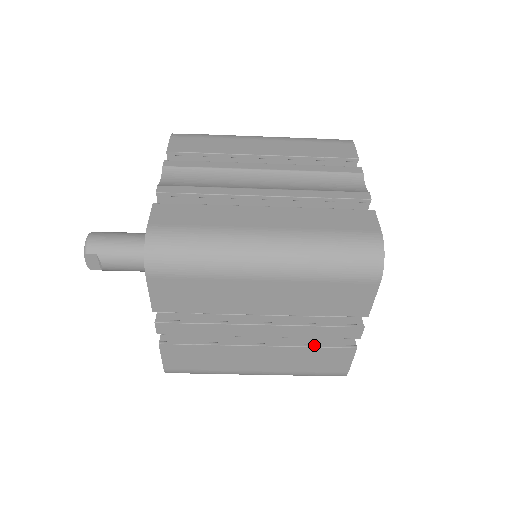
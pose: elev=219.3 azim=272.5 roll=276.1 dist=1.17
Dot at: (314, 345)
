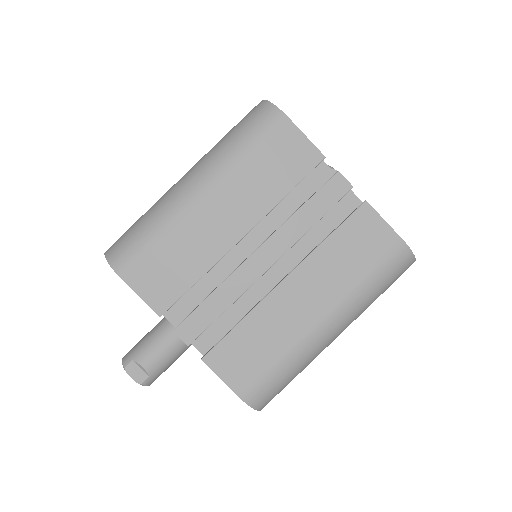
Dot at: (329, 234)
